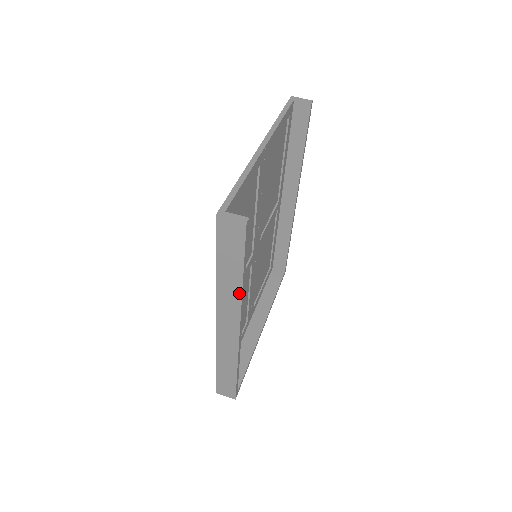
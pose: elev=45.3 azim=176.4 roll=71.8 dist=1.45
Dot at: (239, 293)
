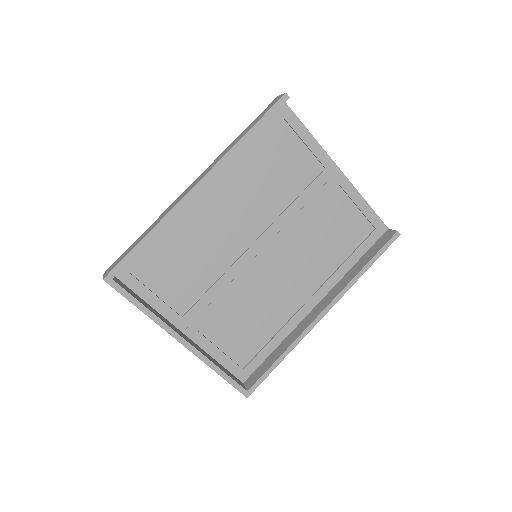
Dot at: (232, 147)
